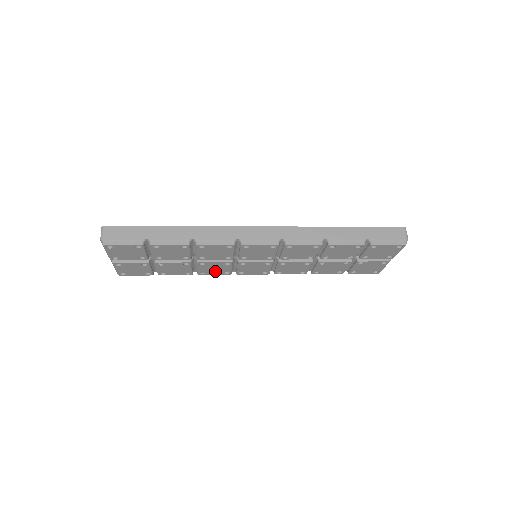
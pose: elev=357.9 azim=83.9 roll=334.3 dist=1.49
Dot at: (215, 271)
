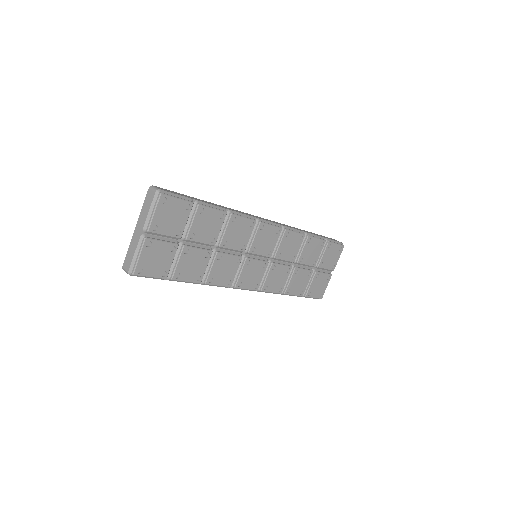
Dot at: (222, 277)
